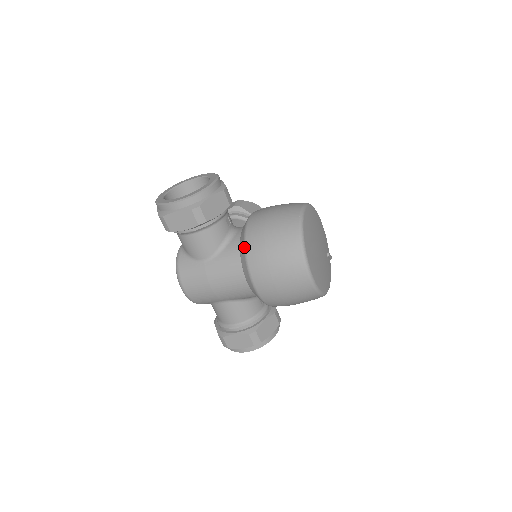
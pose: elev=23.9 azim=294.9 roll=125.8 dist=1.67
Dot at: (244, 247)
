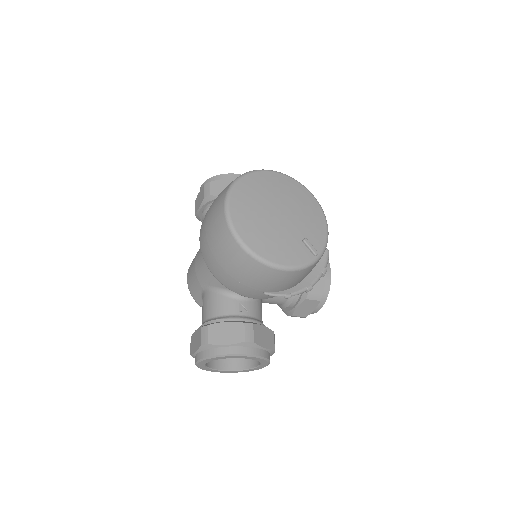
Dot at: occluded
